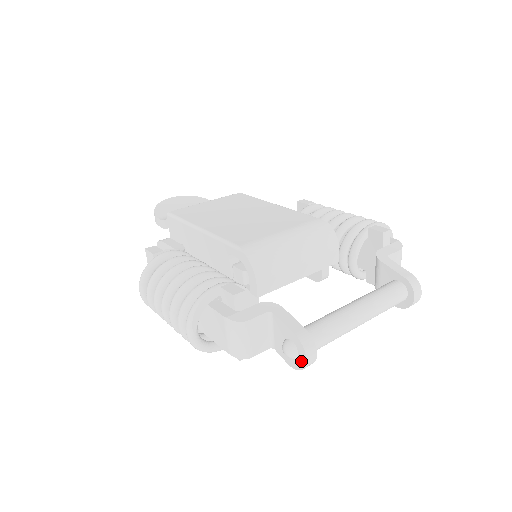
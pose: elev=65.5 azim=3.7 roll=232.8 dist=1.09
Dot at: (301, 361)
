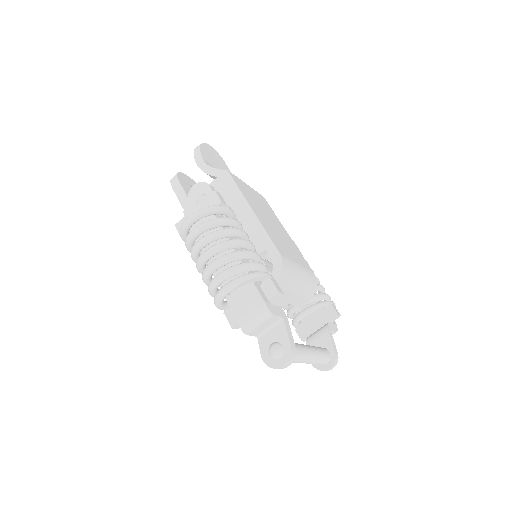
Dot at: (278, 363)
